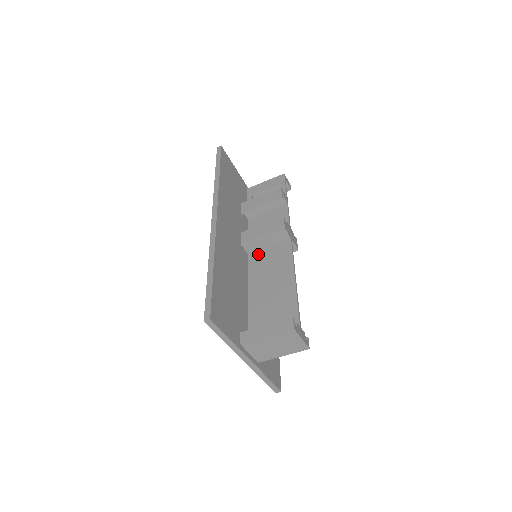
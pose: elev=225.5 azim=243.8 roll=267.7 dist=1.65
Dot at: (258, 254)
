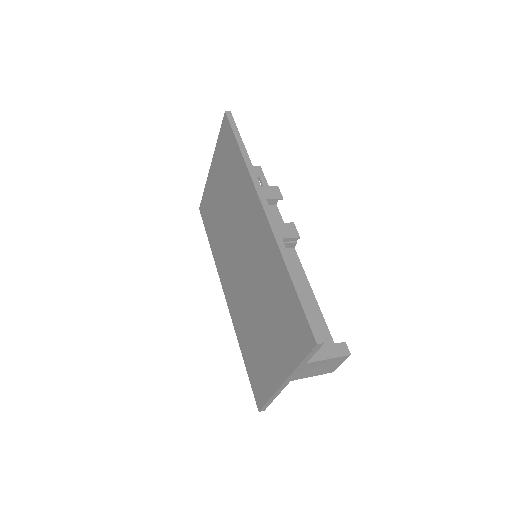
Dot at: occluded
